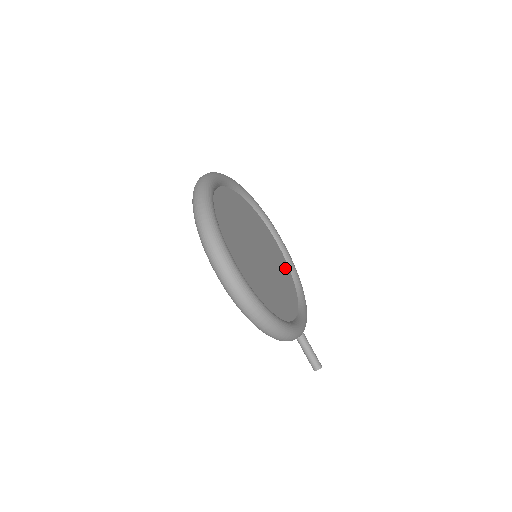
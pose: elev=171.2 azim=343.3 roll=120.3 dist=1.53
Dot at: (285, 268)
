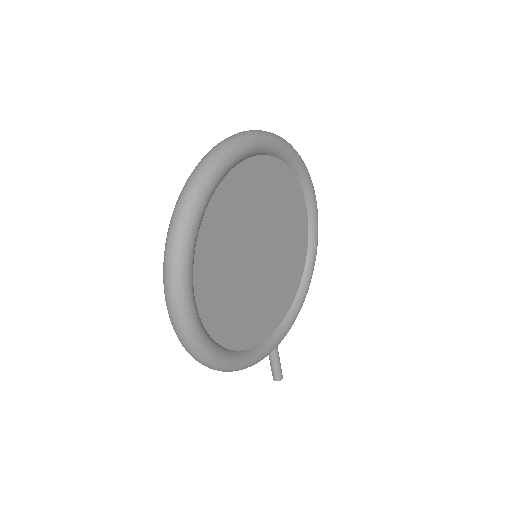
Dot at: (300, 254)
